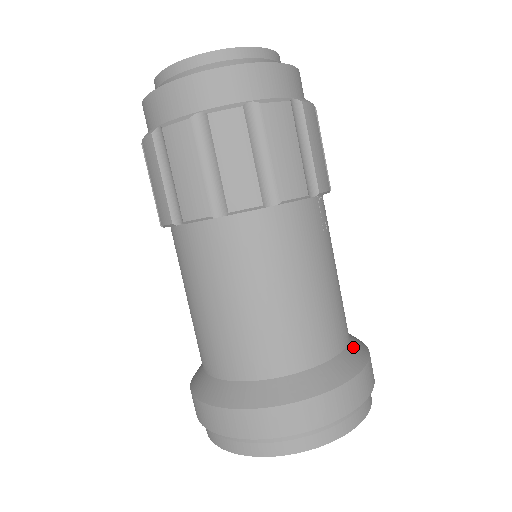
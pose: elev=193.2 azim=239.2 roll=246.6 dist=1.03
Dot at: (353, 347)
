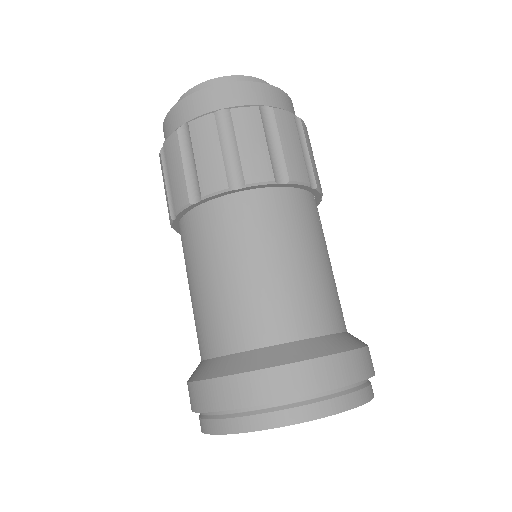
Dot at: (352, 335)
